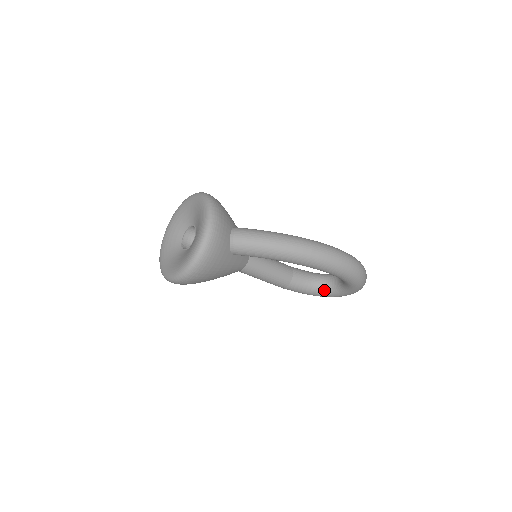
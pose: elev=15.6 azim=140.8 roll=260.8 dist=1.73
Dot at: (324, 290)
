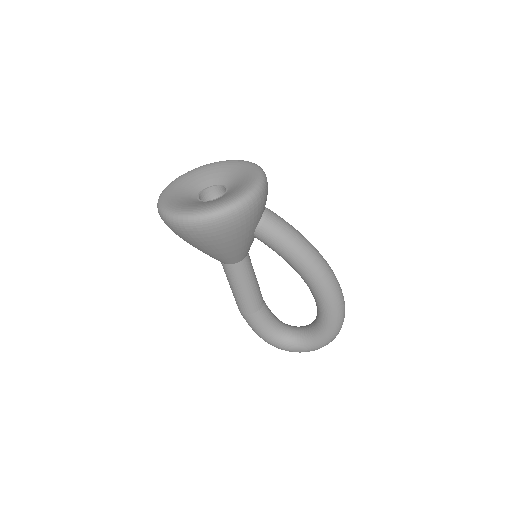
Dot at: (283, 336)
